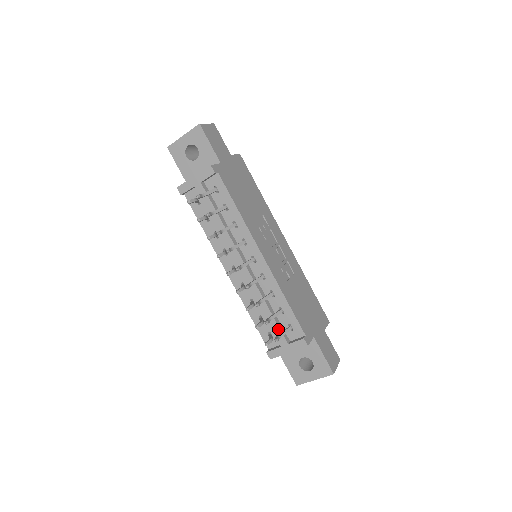
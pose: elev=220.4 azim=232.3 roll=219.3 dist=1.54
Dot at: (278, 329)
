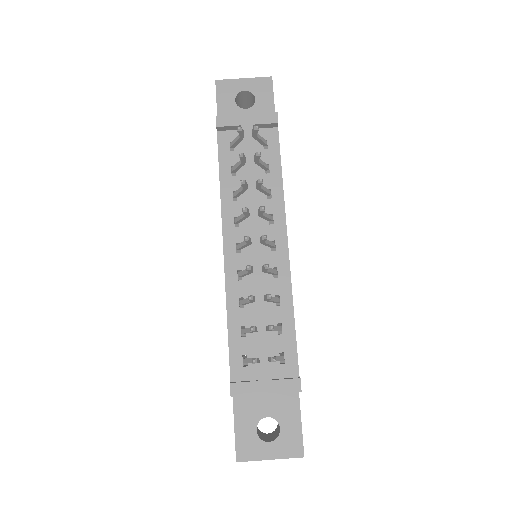
Dot at: (267, 352)
